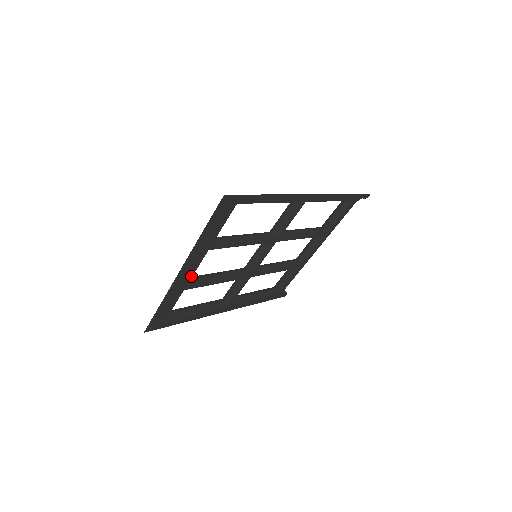
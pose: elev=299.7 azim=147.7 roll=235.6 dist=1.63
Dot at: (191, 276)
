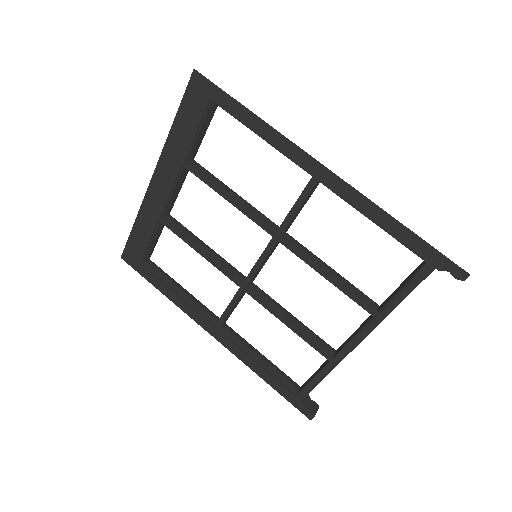
Dot at: (166, 200)
